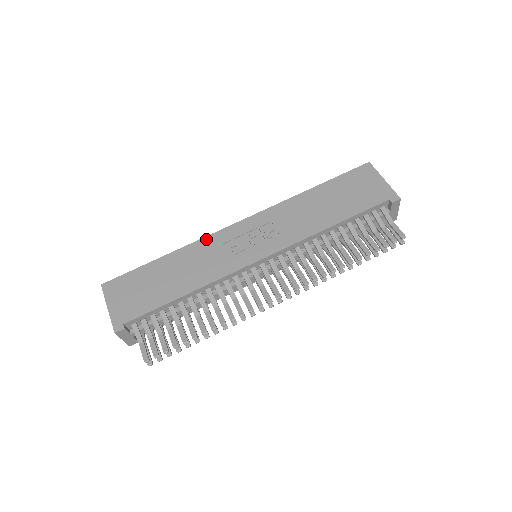
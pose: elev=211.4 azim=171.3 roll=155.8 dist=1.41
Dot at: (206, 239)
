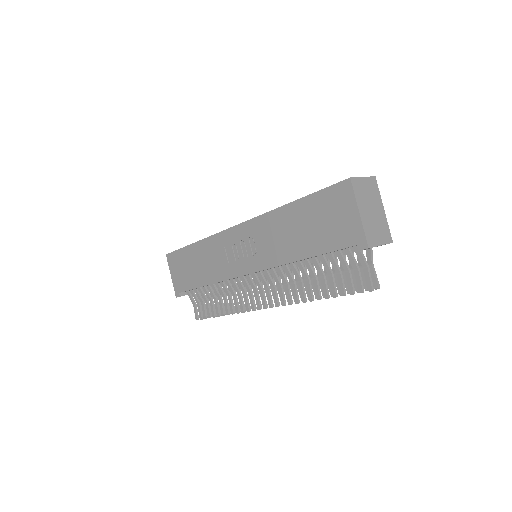
Dot at: (215, 237)
